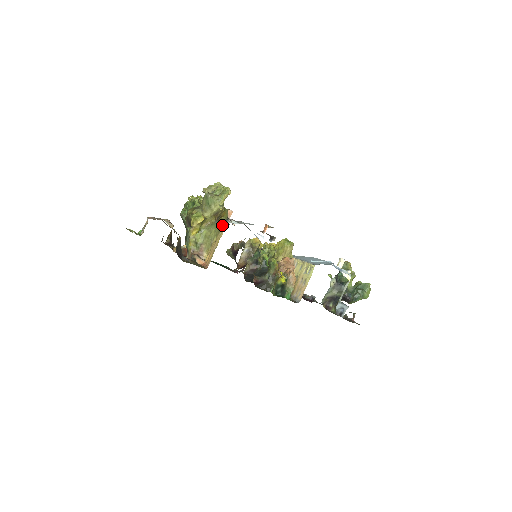
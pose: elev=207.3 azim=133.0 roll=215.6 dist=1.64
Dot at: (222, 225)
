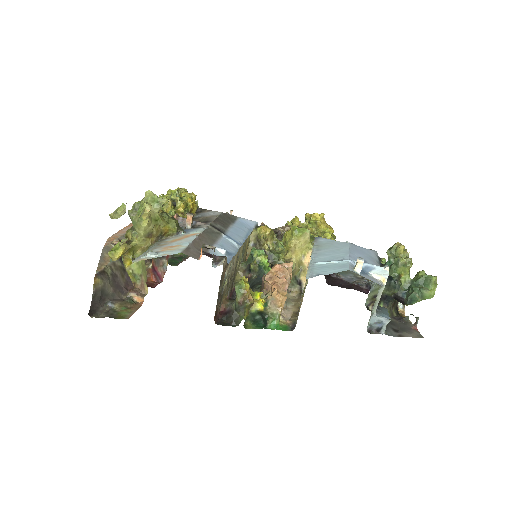
Dot at: occluded
